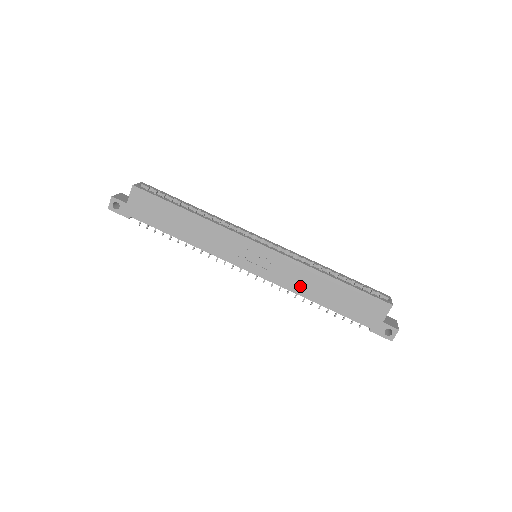
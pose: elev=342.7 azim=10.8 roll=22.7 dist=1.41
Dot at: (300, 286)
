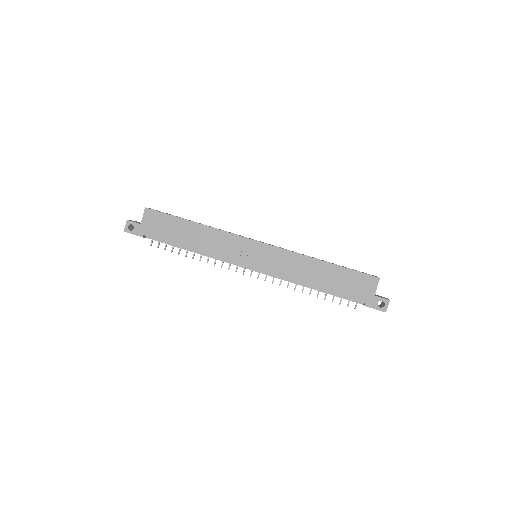
Dot at: (298, 274)
